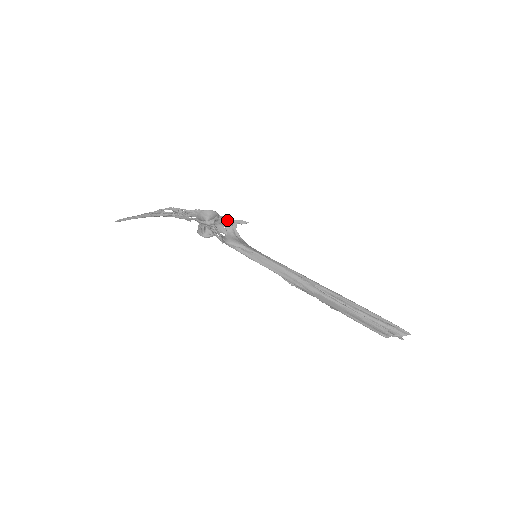
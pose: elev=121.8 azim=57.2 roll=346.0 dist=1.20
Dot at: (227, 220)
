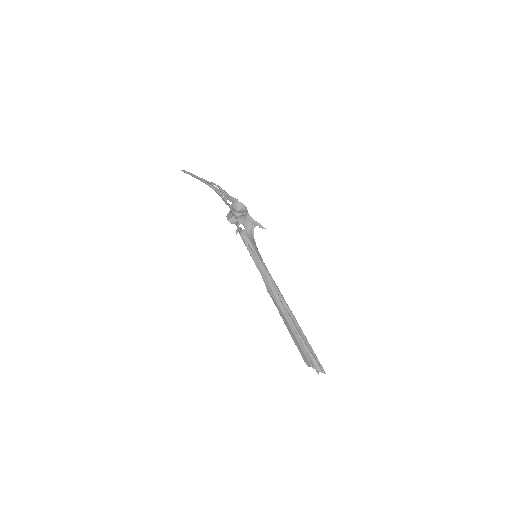
Dot at: (251, 219)
